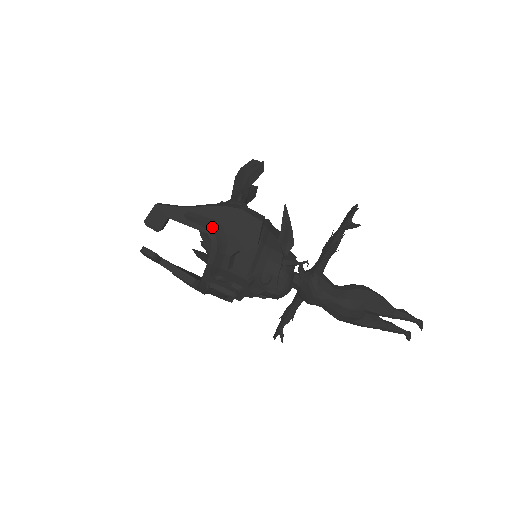
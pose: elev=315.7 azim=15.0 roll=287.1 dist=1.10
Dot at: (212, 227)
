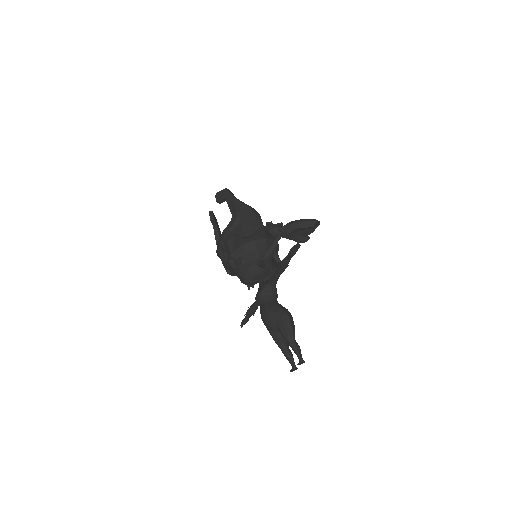
Dot at: (236, 213)
